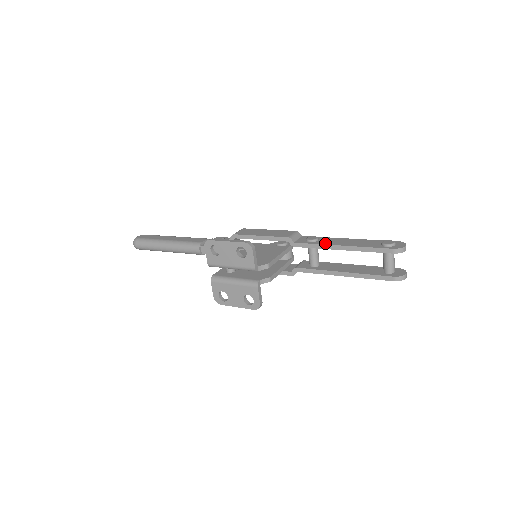
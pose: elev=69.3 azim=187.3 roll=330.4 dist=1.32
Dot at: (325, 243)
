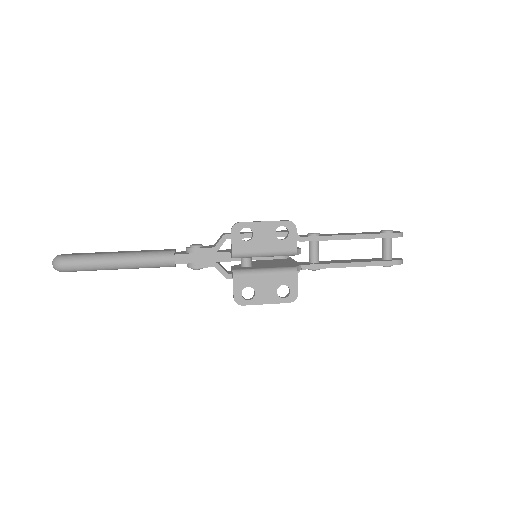
Dot at: (332, 235)
